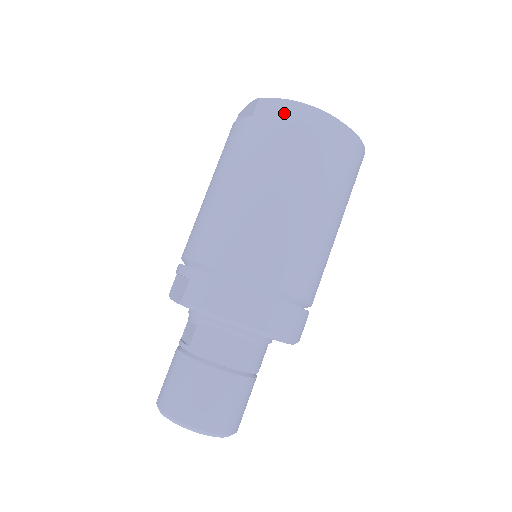
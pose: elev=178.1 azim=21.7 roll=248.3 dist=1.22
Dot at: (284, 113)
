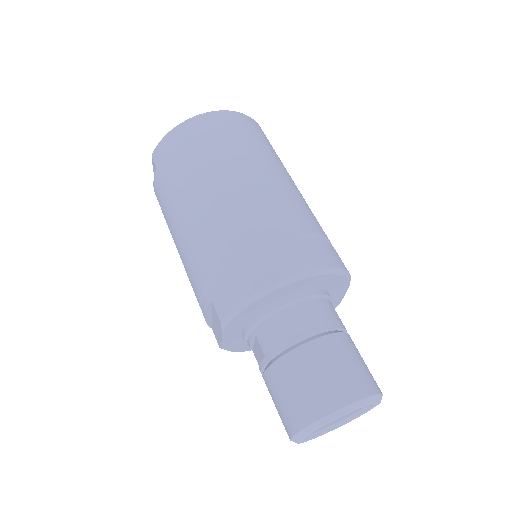
Dot at: (172, 141)
